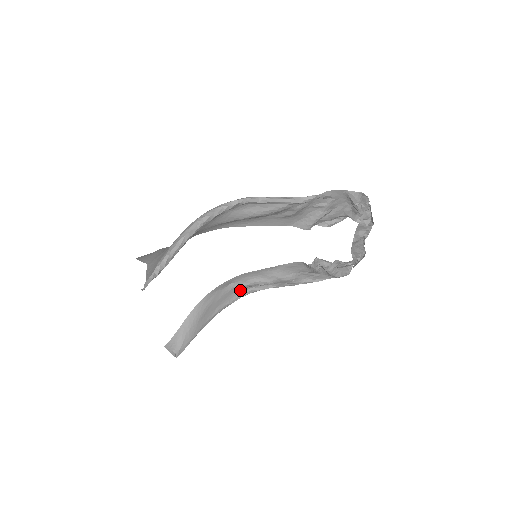
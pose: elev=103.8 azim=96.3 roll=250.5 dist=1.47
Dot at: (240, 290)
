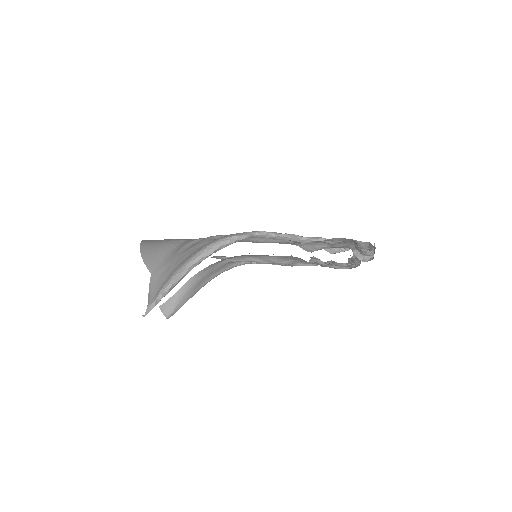
Dot at: (236, 262)
